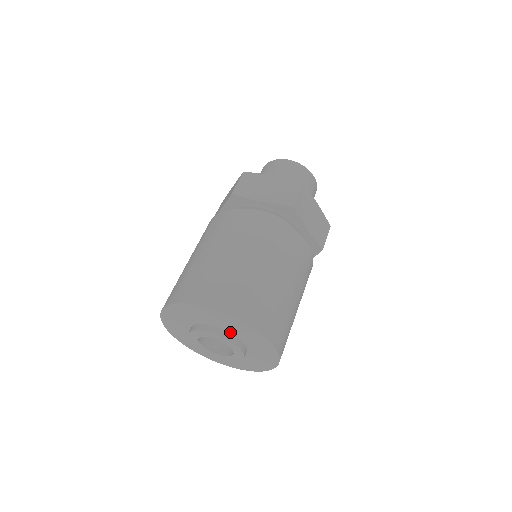
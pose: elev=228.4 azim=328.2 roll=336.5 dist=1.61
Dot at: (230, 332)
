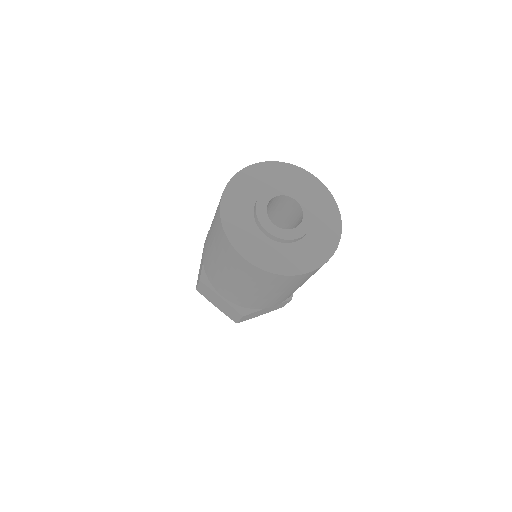
Dot at: occluded
